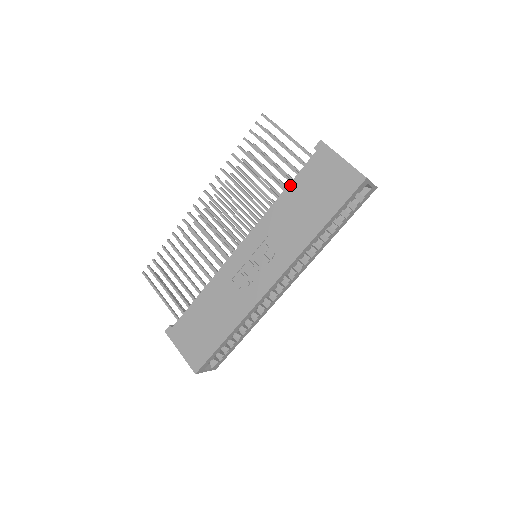
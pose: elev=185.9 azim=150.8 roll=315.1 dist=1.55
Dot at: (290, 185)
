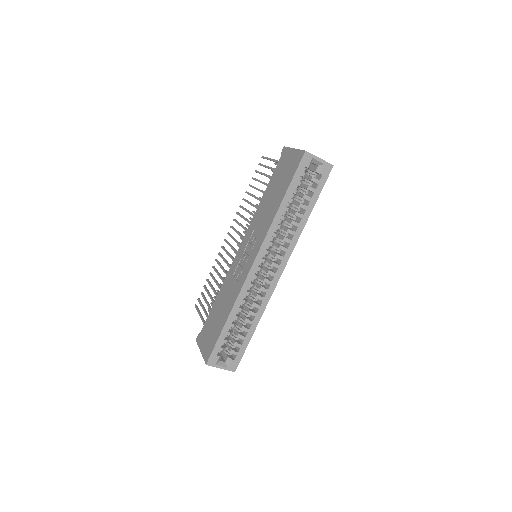
Dot at: (267, 187)
